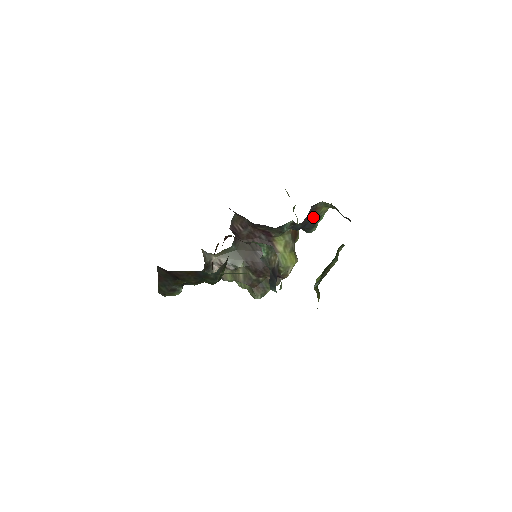
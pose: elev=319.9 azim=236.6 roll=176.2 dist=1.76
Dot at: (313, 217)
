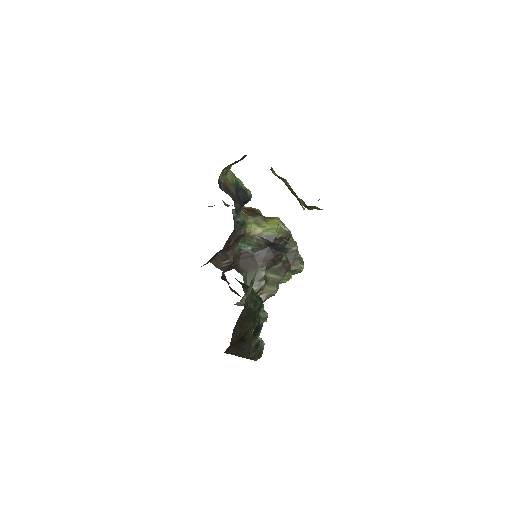
Dot at: (233, 190)
